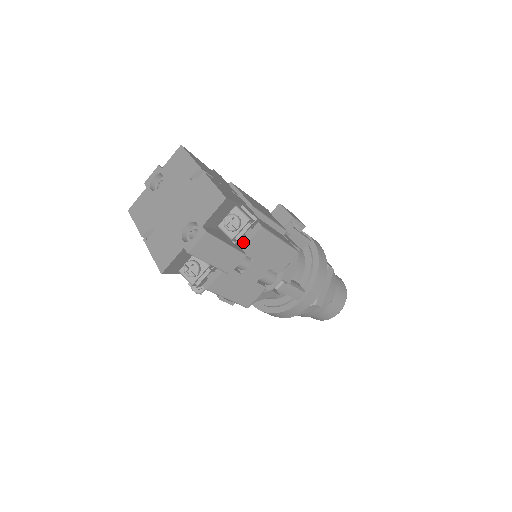
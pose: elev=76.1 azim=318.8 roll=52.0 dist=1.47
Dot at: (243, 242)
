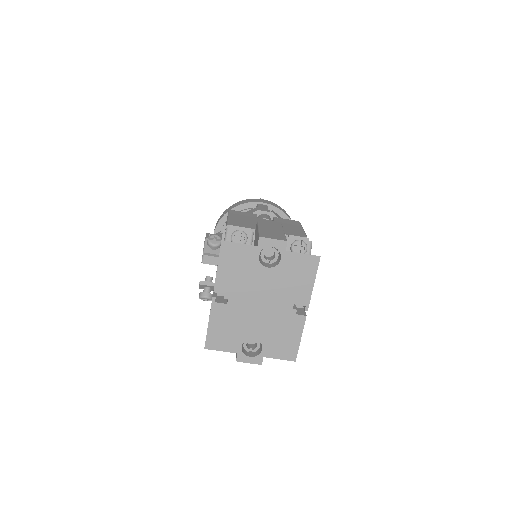
Dot at: occluded
